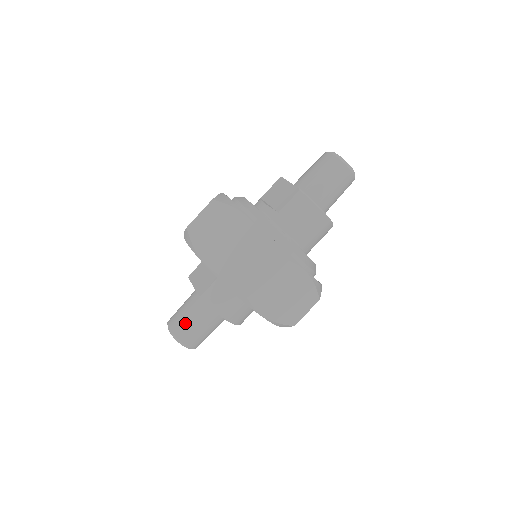
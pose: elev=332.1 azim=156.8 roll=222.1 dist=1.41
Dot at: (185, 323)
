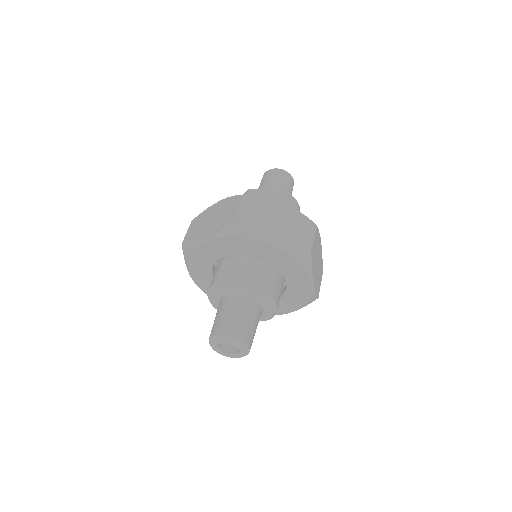
Dot at: (242, 324)
